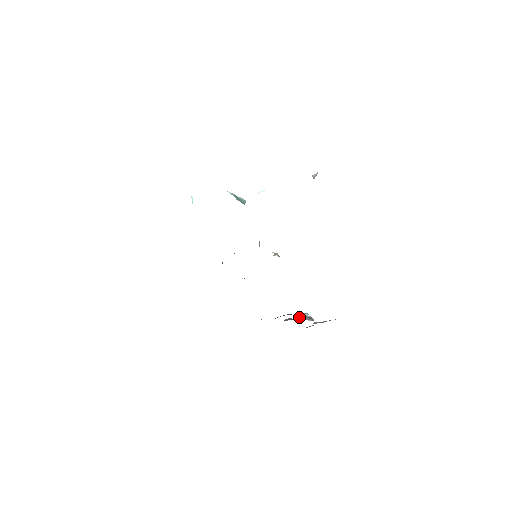
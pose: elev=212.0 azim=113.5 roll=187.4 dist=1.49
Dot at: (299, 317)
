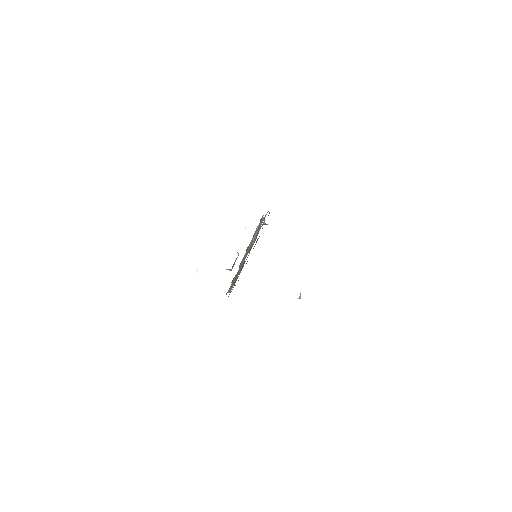
Dot at: occluded
